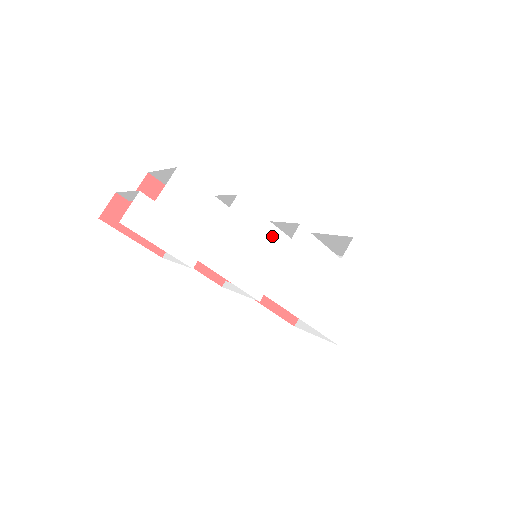
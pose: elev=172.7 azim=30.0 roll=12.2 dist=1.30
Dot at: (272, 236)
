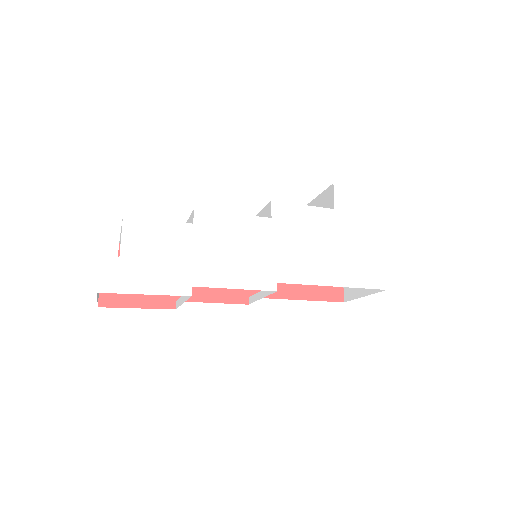
Dot at: (251, 226)
